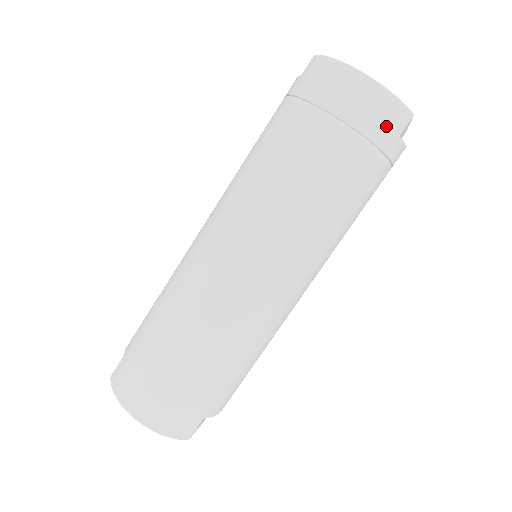
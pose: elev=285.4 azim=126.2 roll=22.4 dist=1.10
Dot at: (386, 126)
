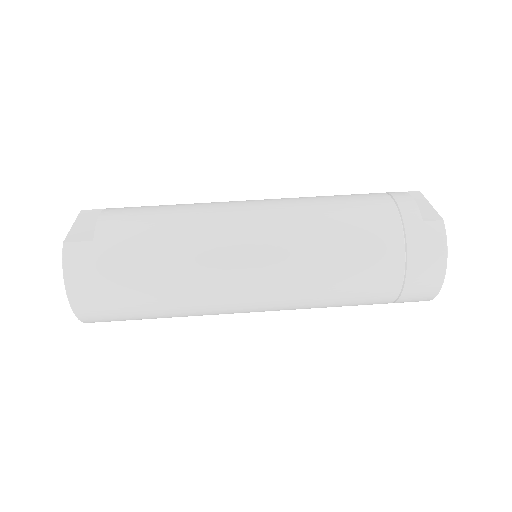
Dot at: (411, 301)
